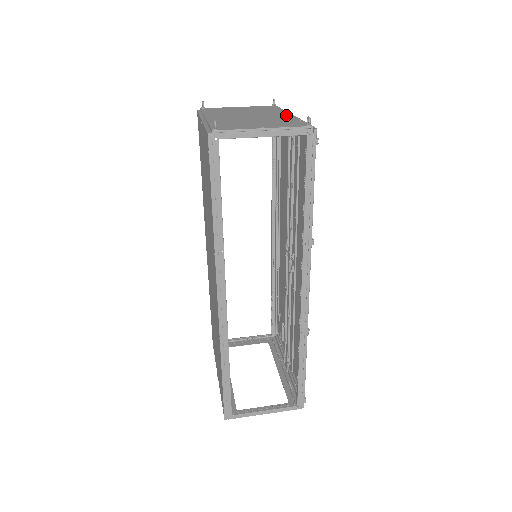
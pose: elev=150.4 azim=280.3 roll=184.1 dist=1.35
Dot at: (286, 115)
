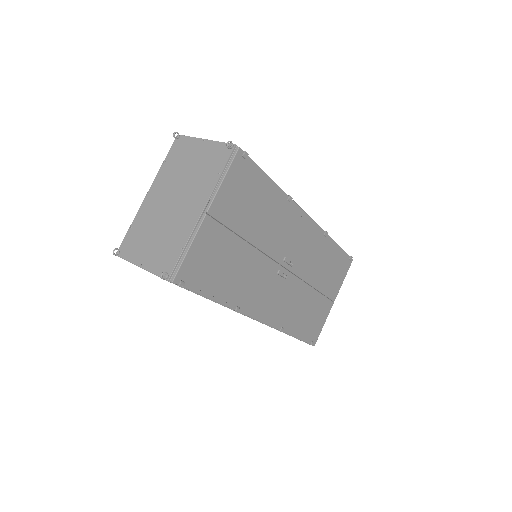
Dot at: (194, 215)
